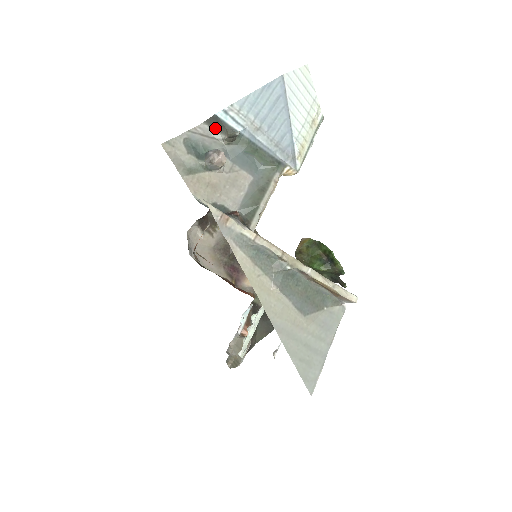
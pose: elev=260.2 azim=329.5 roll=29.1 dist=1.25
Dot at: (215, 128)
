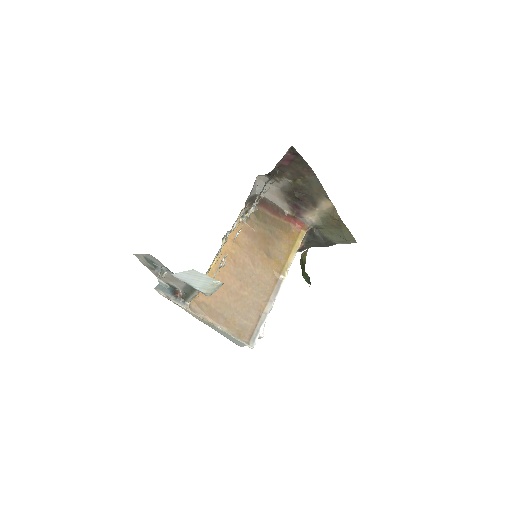
Dot at: occluded
